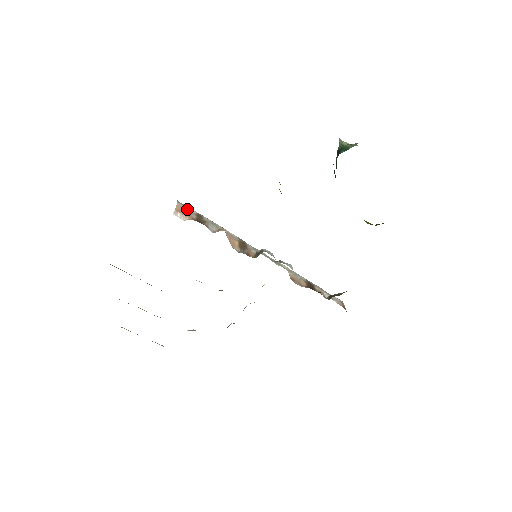
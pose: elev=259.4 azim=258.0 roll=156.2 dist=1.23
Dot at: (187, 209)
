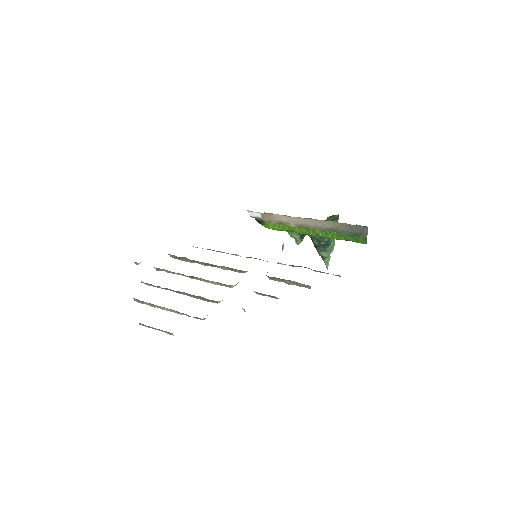
Dot at: occluded
